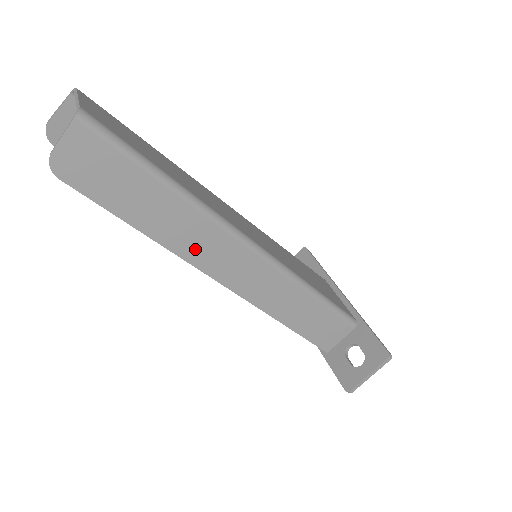
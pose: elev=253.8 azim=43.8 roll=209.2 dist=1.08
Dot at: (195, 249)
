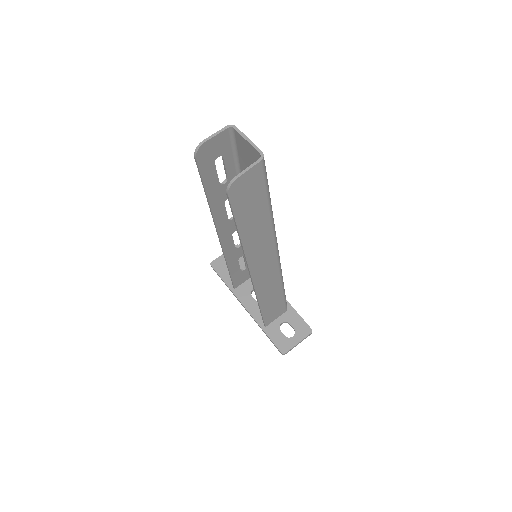
Dot at: (255, 252)
